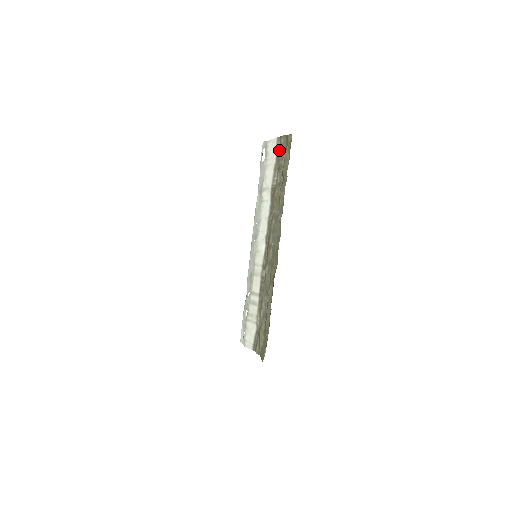
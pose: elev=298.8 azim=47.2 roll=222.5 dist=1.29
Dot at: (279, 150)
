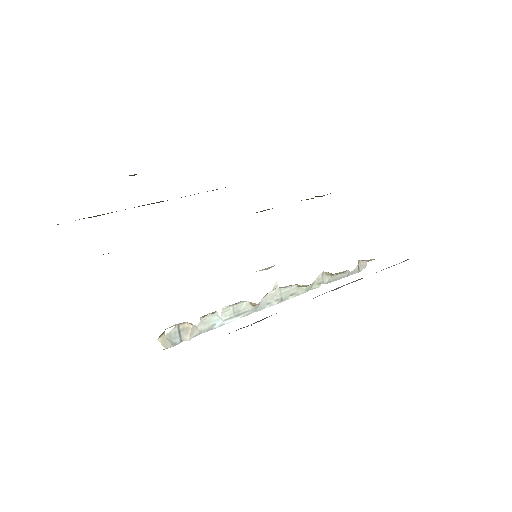
Dot at: occluded
